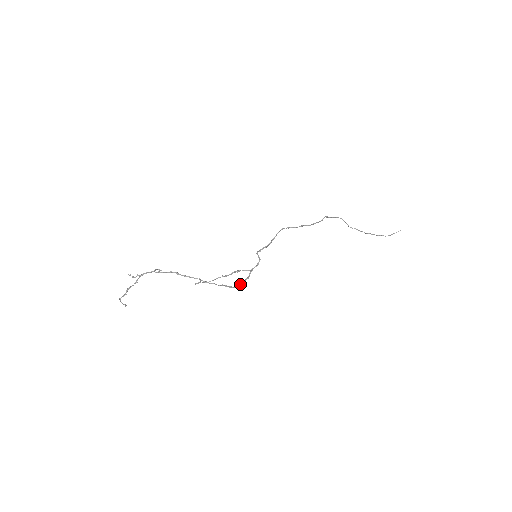
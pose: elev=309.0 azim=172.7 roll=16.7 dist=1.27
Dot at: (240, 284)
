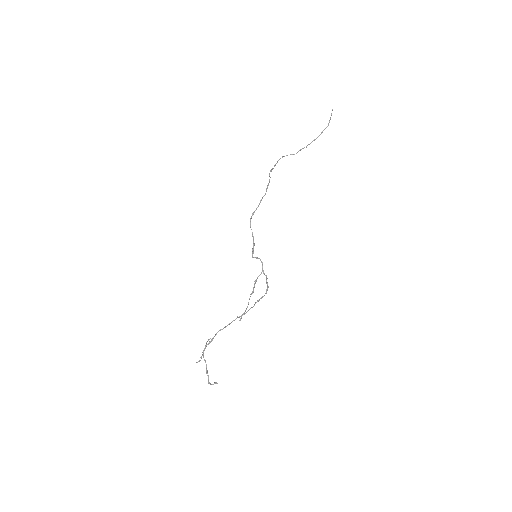
Dot at: occluded
